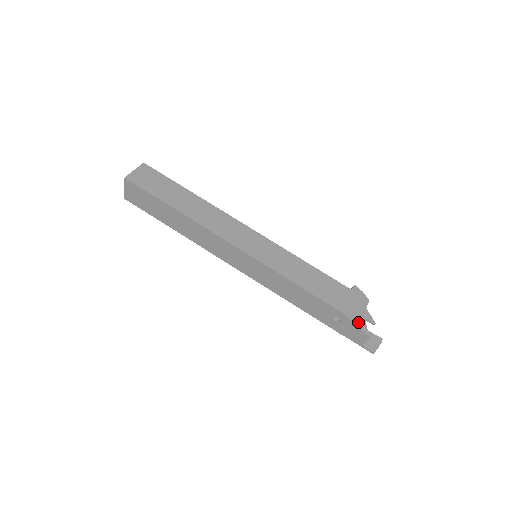
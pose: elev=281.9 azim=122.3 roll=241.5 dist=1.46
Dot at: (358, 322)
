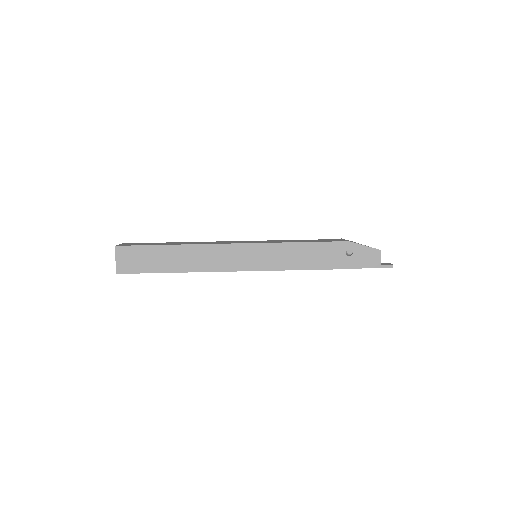
Dot at: (364, 245)
